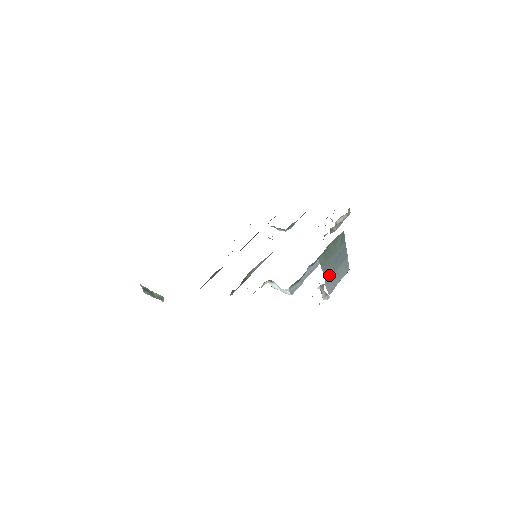
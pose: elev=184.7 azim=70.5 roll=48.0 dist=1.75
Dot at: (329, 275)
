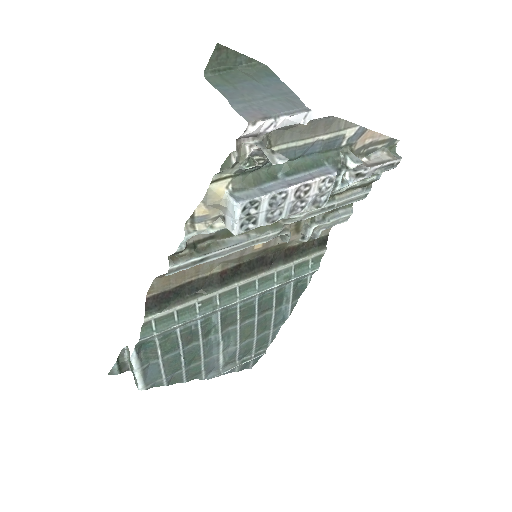
Dot at: (243, 101)
